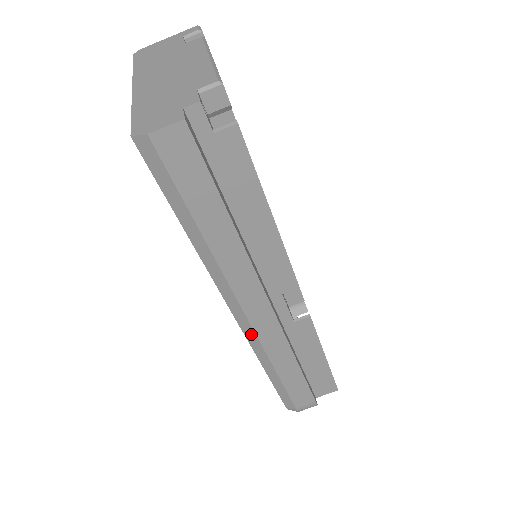
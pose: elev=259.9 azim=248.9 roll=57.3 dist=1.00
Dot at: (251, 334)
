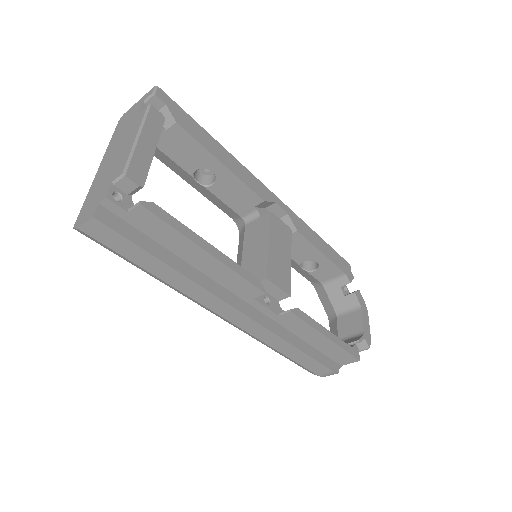
Dot at: (239, 328)
